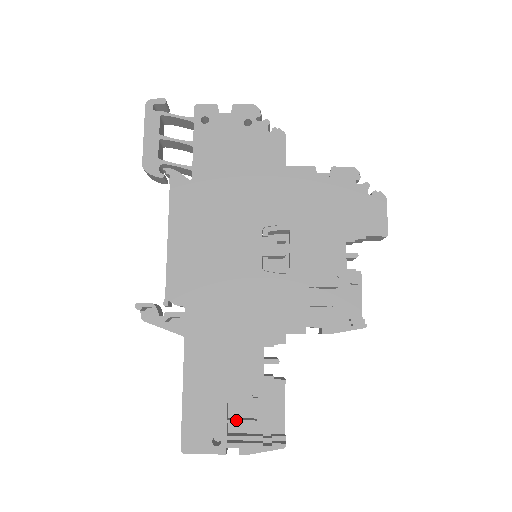
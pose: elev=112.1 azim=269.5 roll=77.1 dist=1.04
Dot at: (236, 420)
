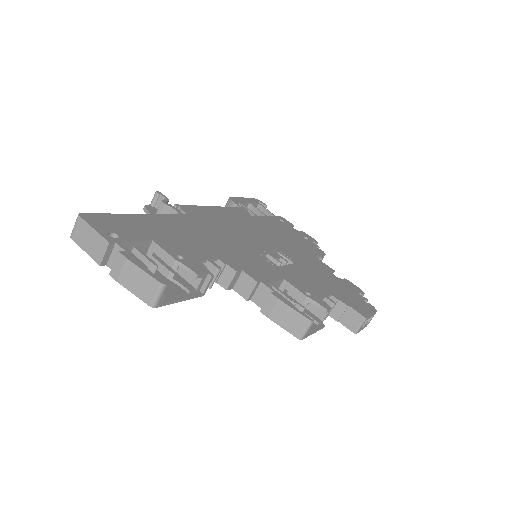
Dot at: occluded
